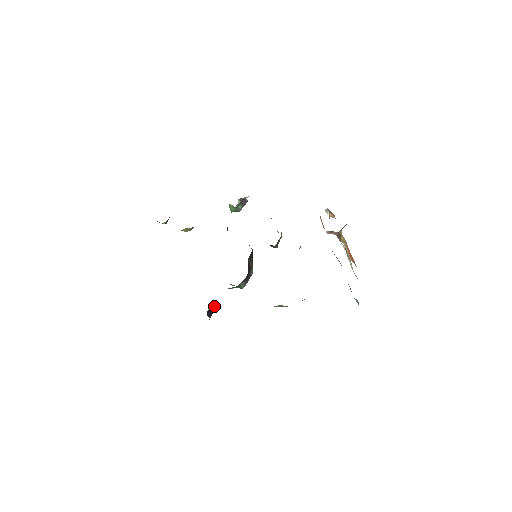
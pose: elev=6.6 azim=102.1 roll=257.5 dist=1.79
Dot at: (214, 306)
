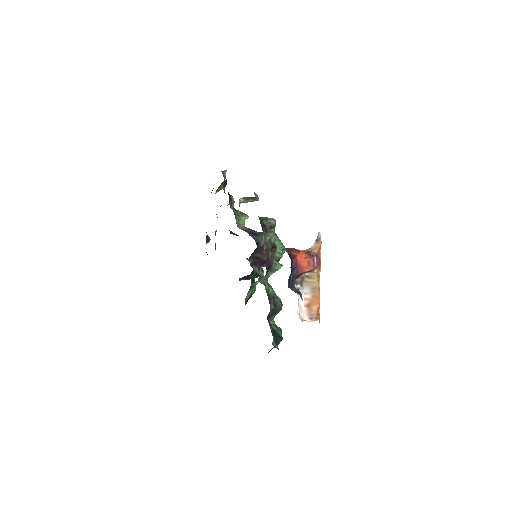
Dot at: (247, 275)
